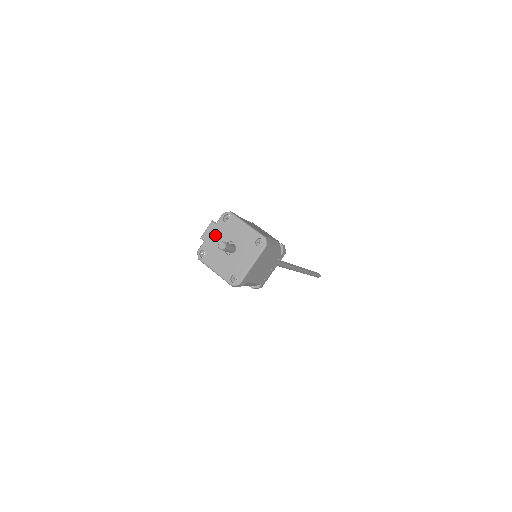
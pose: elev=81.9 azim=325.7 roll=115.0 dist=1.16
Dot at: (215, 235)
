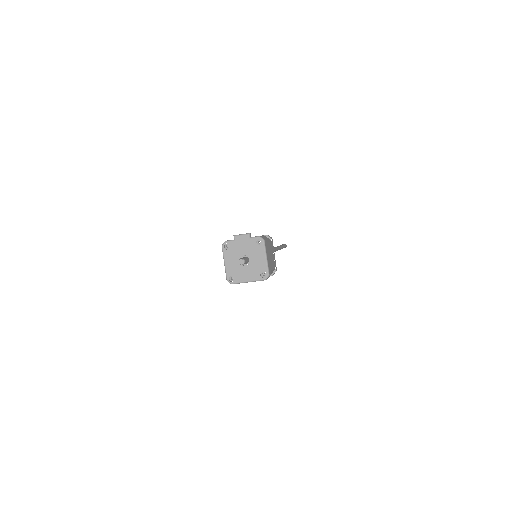
Dot at: (244, 244)
